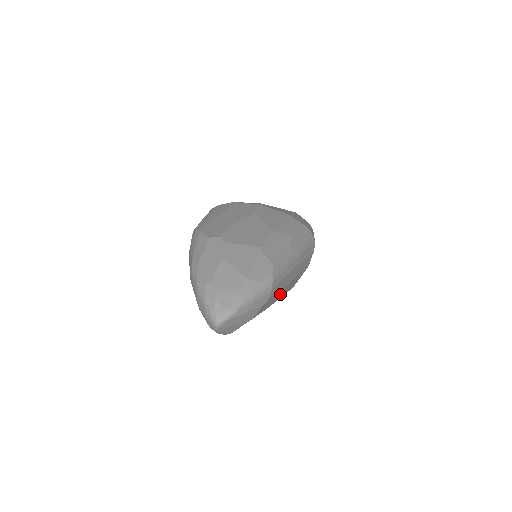
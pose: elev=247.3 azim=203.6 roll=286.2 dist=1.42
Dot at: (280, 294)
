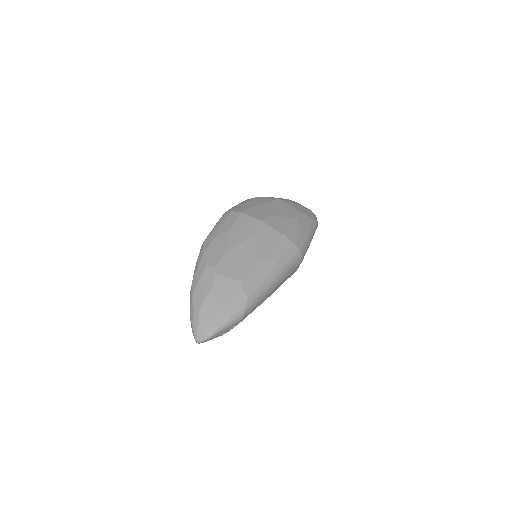
Dot at: occluded
